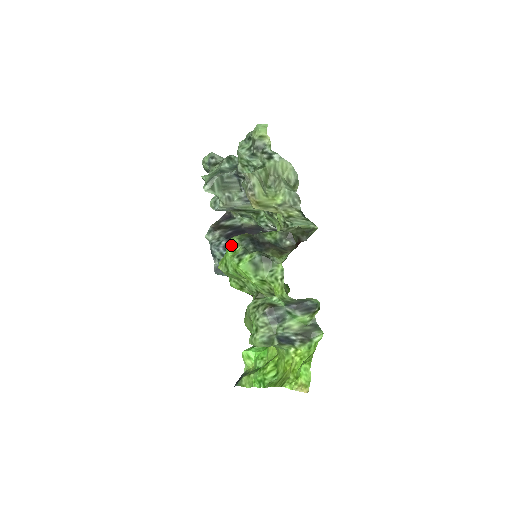
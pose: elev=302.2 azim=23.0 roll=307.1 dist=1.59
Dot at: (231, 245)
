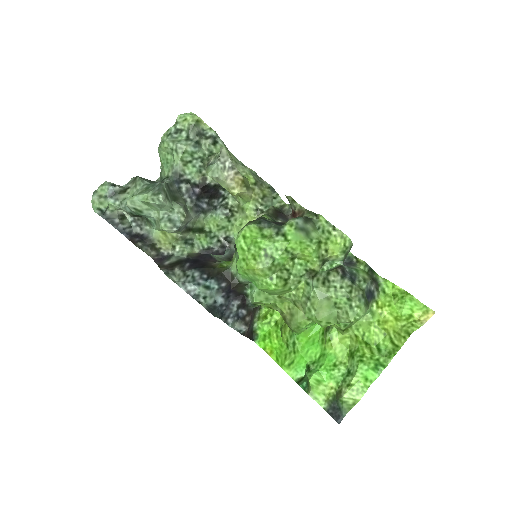
Dot at: (253, 234)
